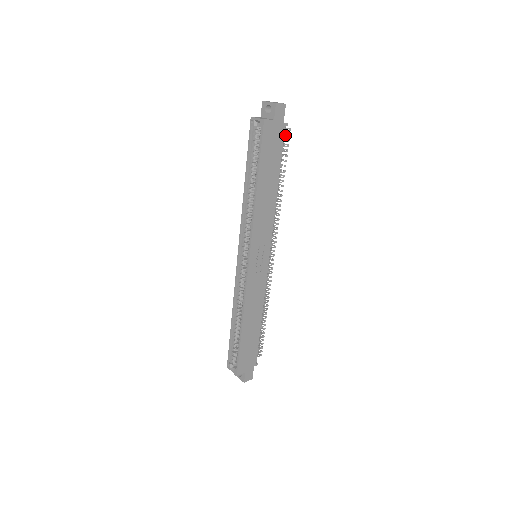
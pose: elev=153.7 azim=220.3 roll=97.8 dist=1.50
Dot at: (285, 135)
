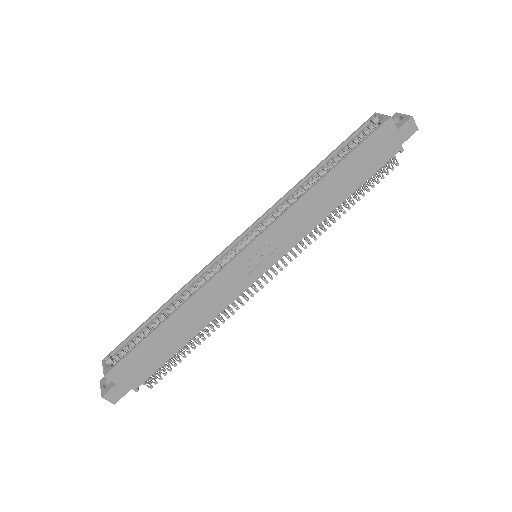
Dot at: (388, 167)
